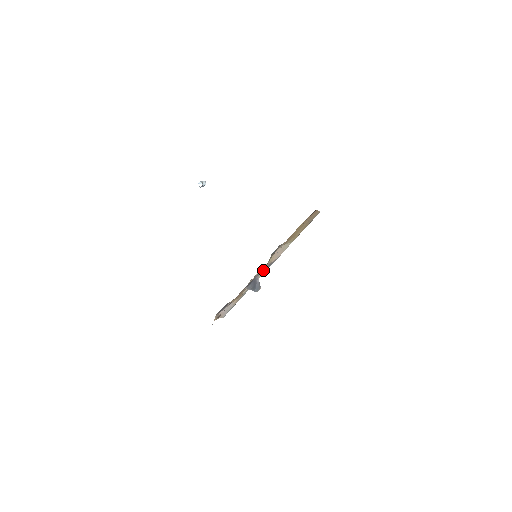
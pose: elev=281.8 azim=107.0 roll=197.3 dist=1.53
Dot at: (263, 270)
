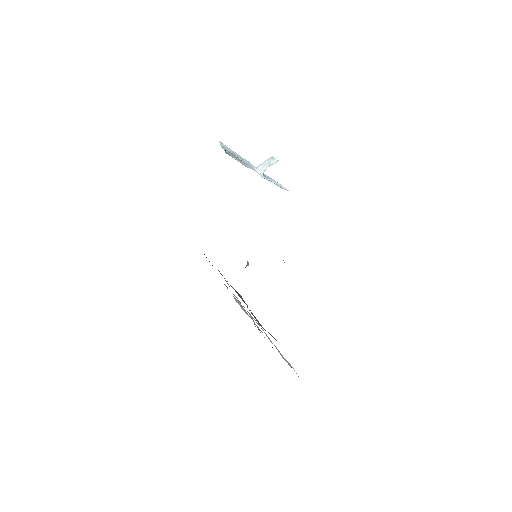
Dot at: occluded
